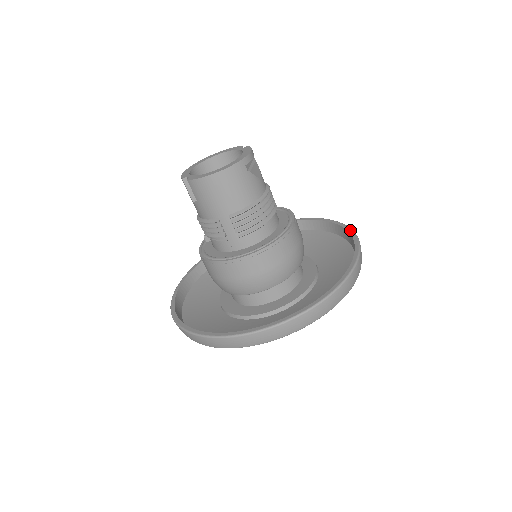
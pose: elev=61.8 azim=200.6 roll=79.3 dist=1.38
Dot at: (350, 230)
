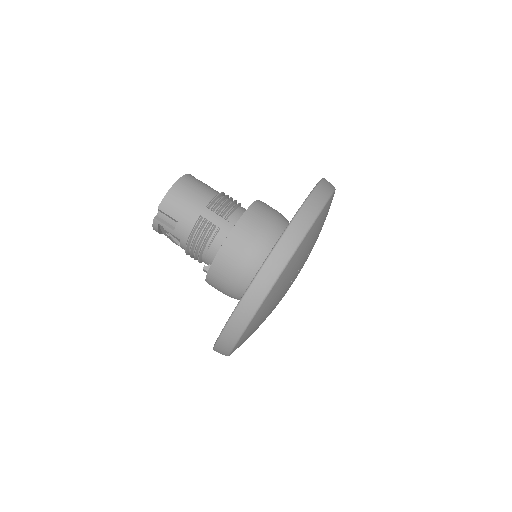
Dot at: occluded
